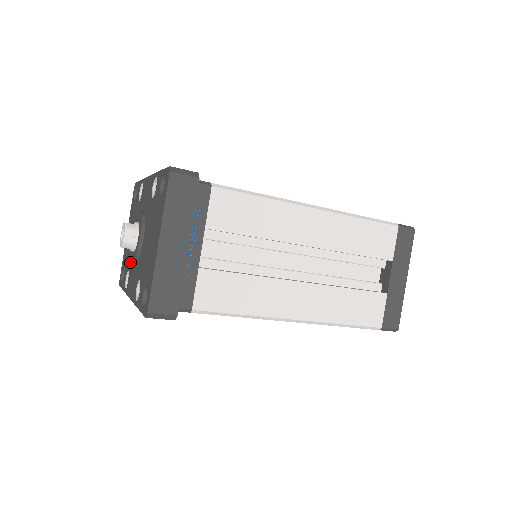
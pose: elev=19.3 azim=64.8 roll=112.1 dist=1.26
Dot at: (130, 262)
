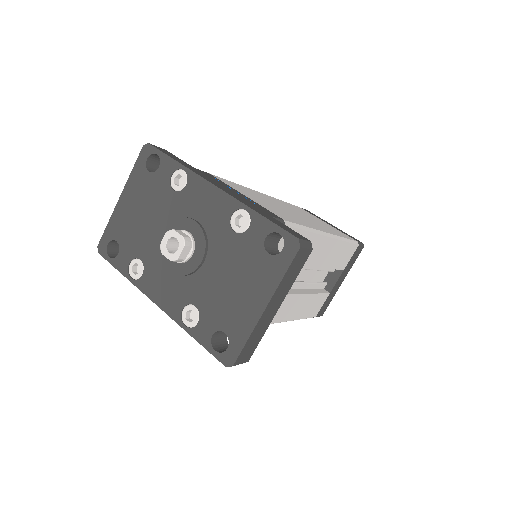
Dot at: (148, 255)
